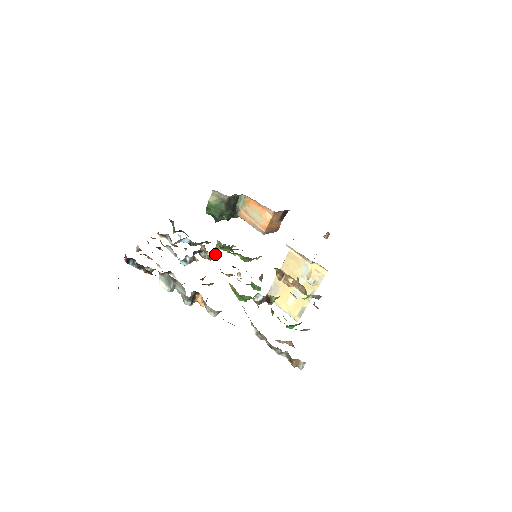
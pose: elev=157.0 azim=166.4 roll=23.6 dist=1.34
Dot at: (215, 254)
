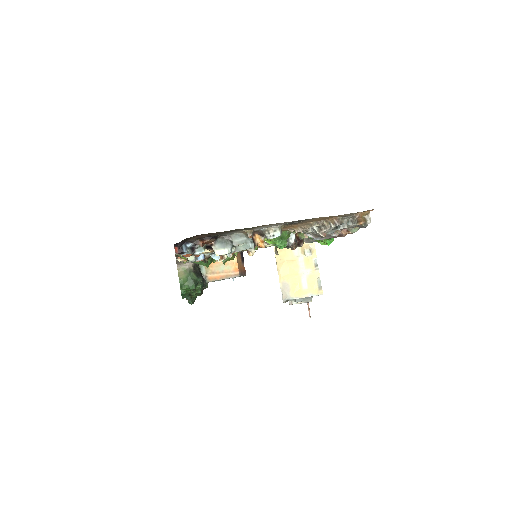
Dot at: occluded
